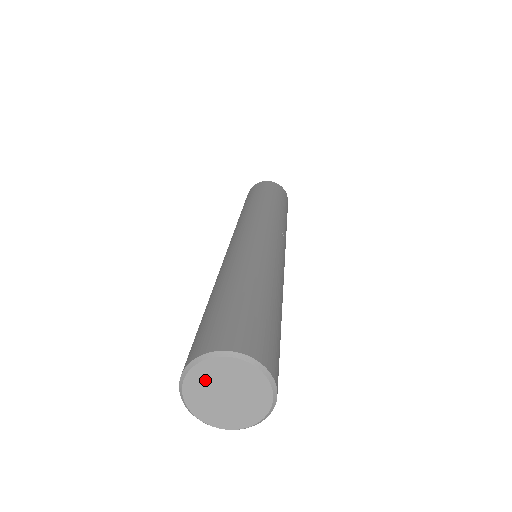
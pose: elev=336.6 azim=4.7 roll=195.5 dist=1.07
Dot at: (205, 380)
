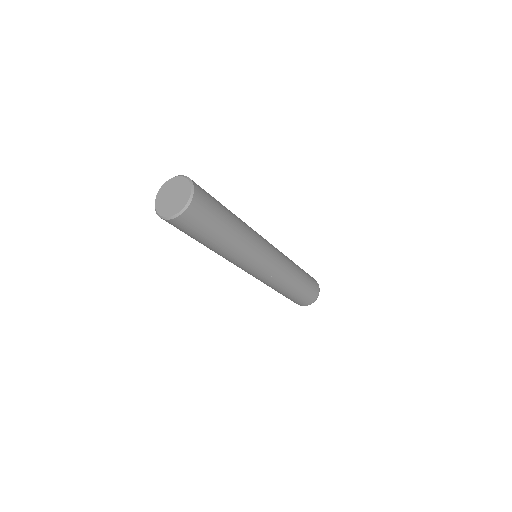
Dot at: (165, 192)
